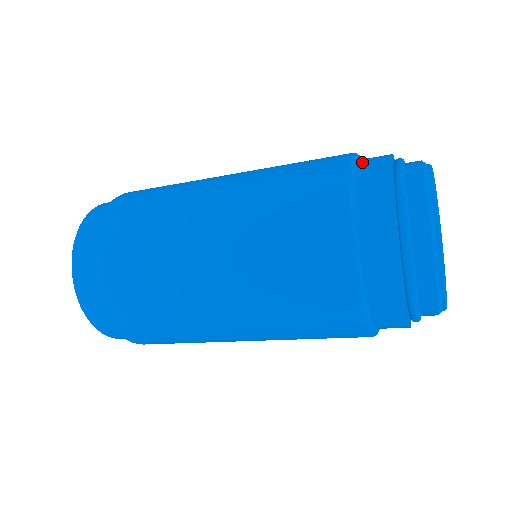
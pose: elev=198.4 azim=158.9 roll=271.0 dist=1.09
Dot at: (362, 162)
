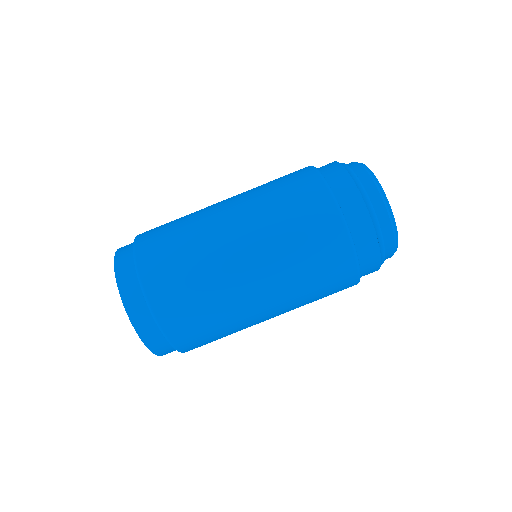
Dot at: (342, 205)
